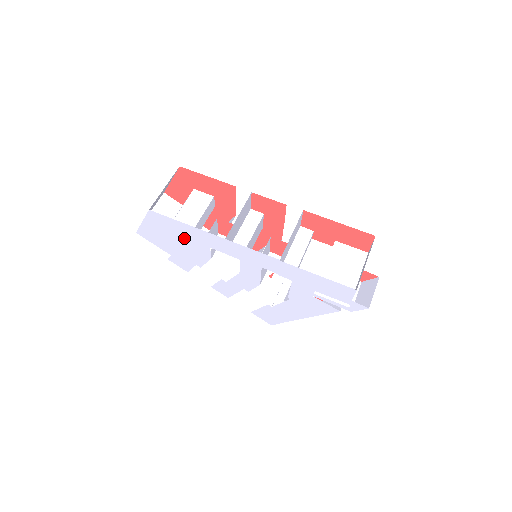
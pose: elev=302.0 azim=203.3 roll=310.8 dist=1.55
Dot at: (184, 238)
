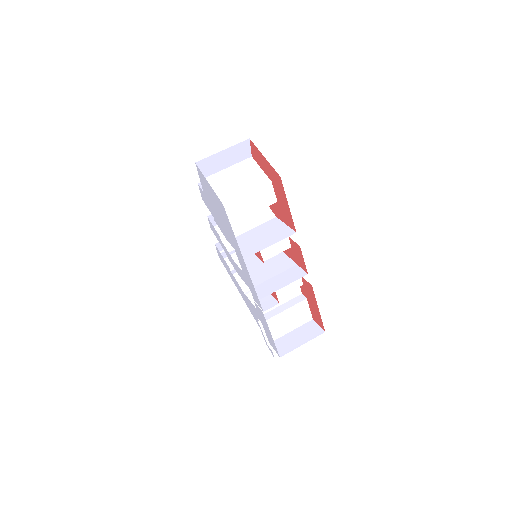
Dot at: (225, 225)
